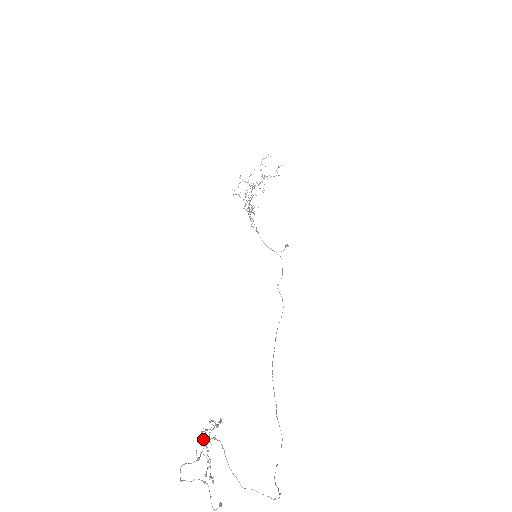
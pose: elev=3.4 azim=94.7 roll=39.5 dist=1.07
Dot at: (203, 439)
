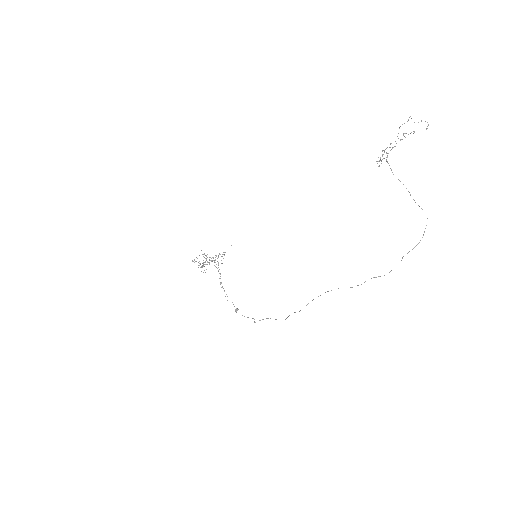
Dot at: occluded
